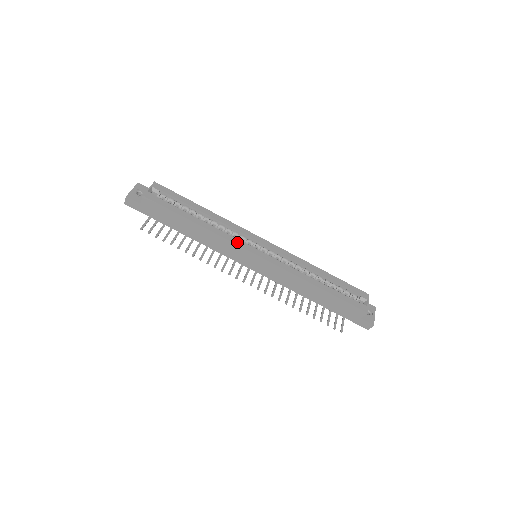
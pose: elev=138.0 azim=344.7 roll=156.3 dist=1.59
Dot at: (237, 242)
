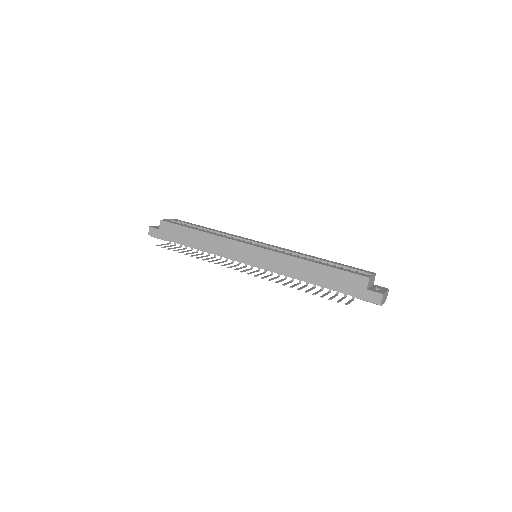
Dot at: (235, 239)
